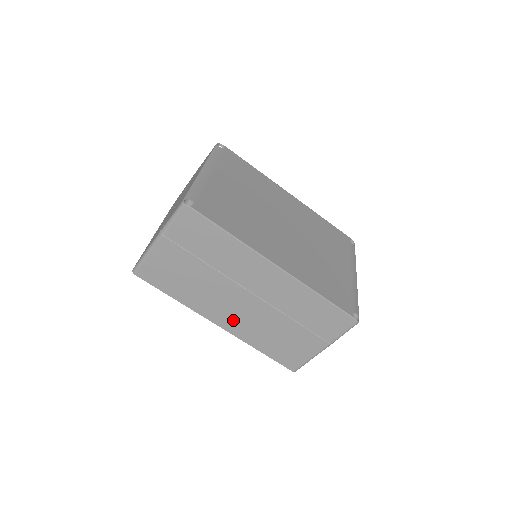
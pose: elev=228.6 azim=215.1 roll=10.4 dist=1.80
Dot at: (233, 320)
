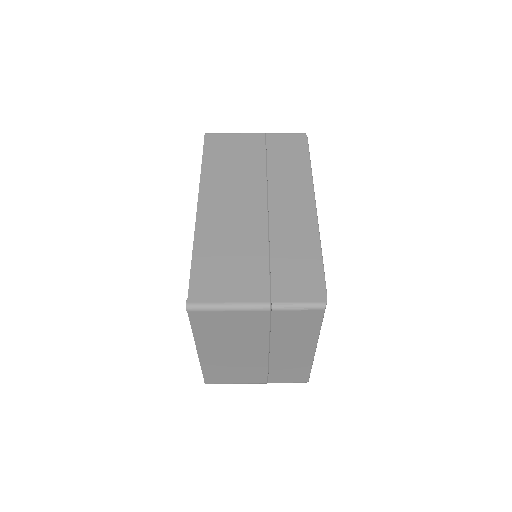
Dot at: (218, 211)
